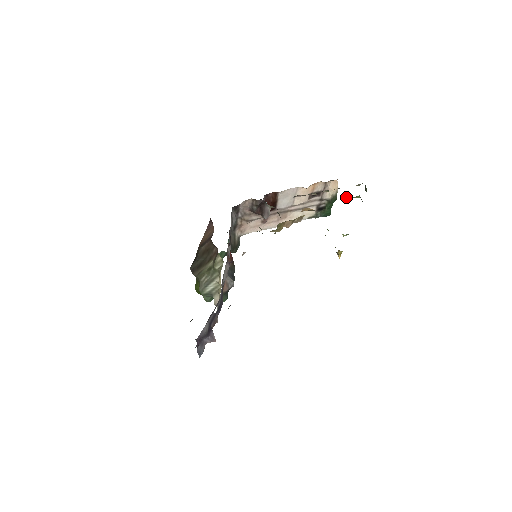
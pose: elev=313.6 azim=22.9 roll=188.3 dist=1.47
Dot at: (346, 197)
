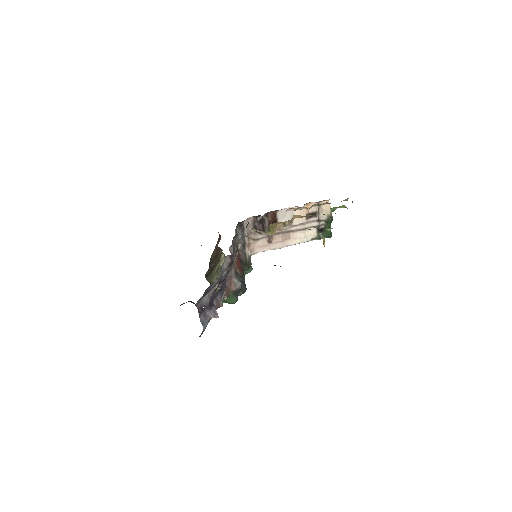
Dot at: (333, 208)
